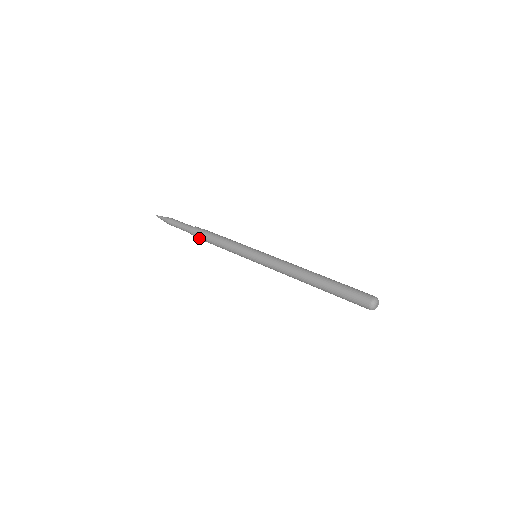
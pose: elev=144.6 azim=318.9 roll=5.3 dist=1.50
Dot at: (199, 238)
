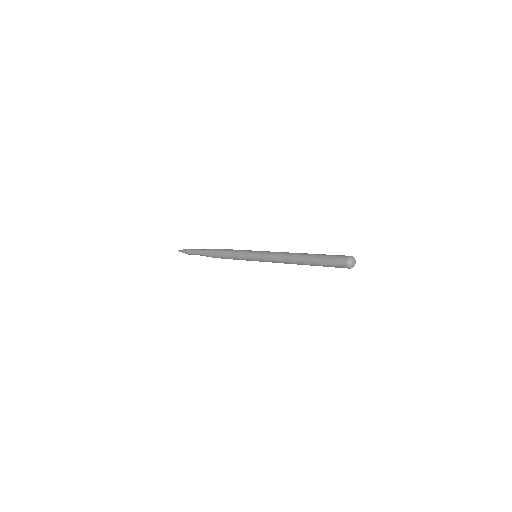
Dot at: (210, 255)
